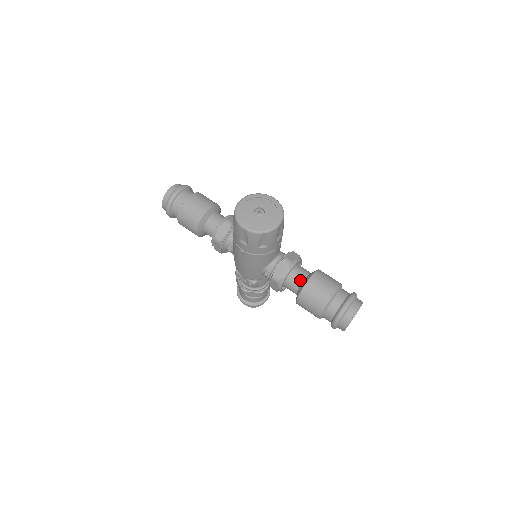
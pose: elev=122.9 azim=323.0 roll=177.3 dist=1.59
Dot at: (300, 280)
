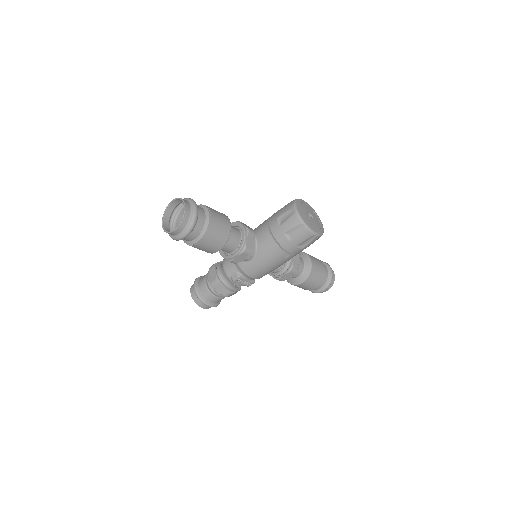
Dot at: (302, 265)
